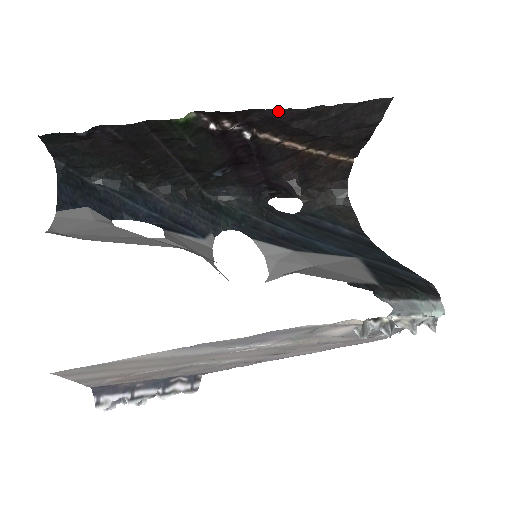
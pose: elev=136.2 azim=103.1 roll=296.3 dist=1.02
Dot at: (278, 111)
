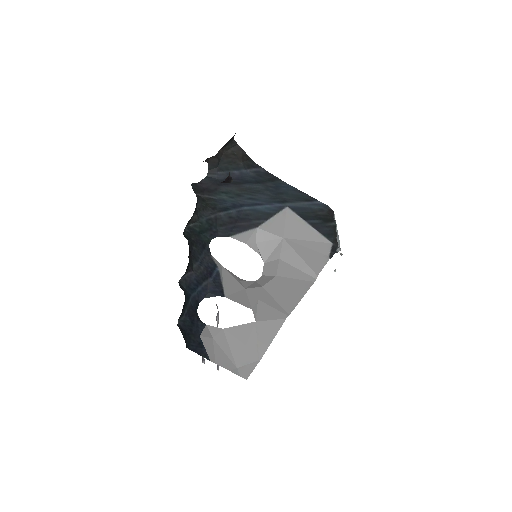
Dot at: occluded
